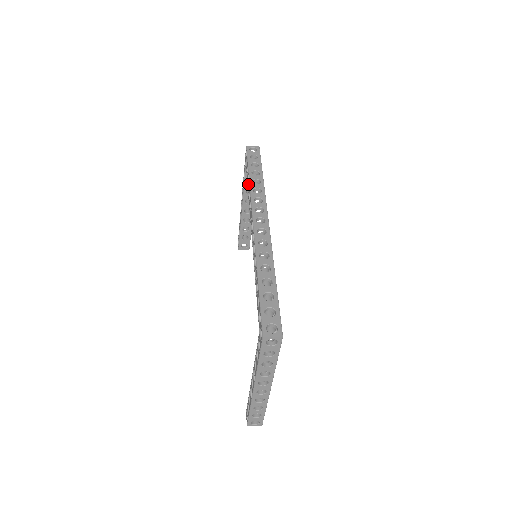
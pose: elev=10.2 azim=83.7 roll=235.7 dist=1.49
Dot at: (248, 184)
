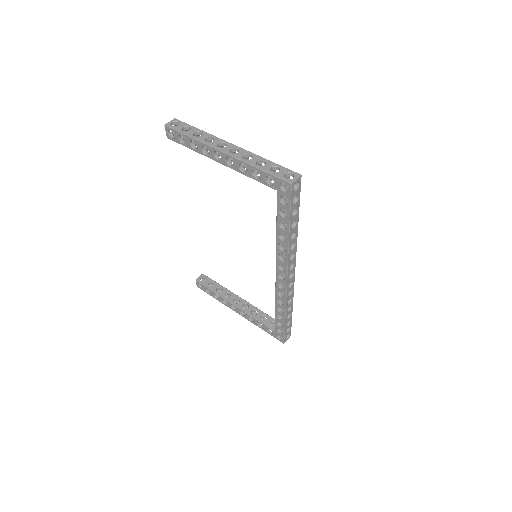
Dot at: occluded
